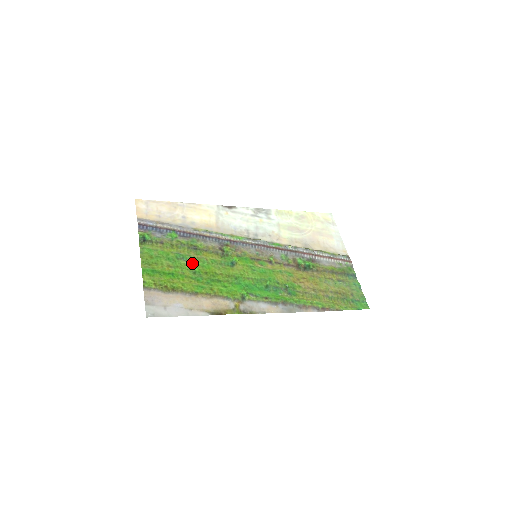
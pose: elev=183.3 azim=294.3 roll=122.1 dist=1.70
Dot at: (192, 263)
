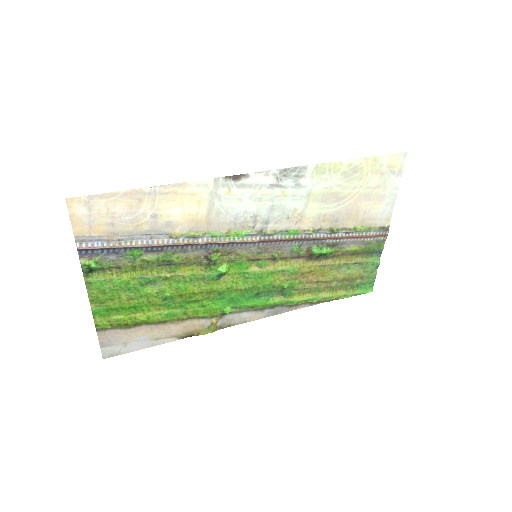
Dot at: (162, 286)
